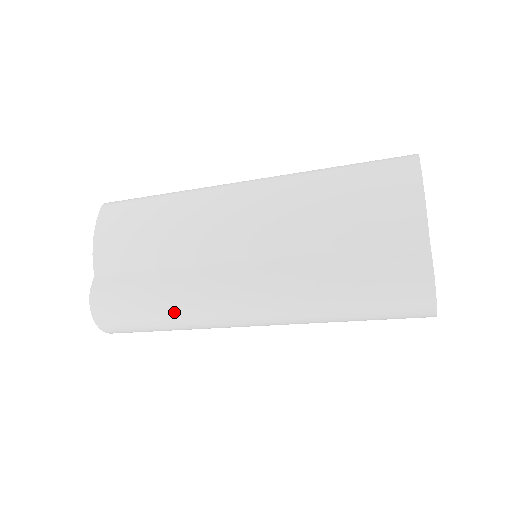
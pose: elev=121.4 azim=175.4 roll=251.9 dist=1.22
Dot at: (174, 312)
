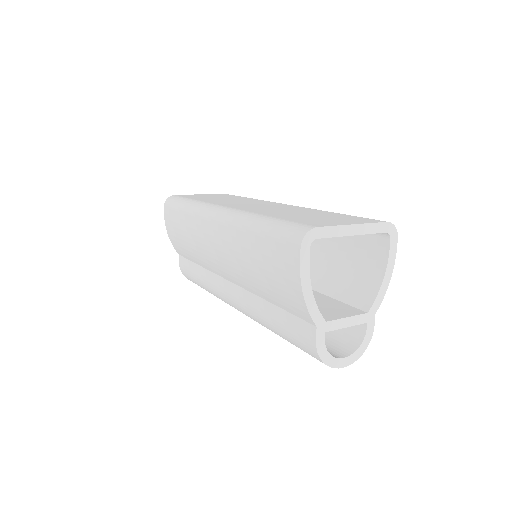
Dot at: occluded
